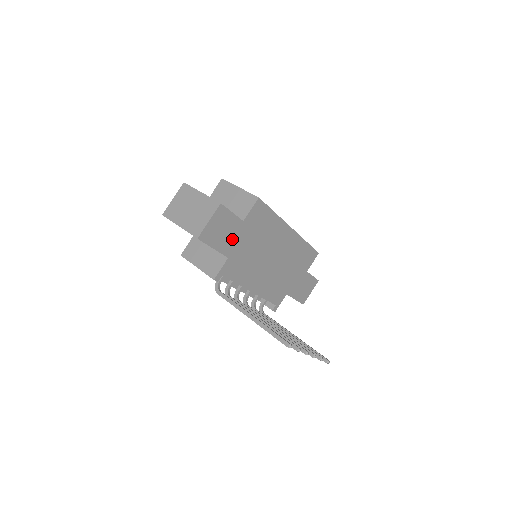
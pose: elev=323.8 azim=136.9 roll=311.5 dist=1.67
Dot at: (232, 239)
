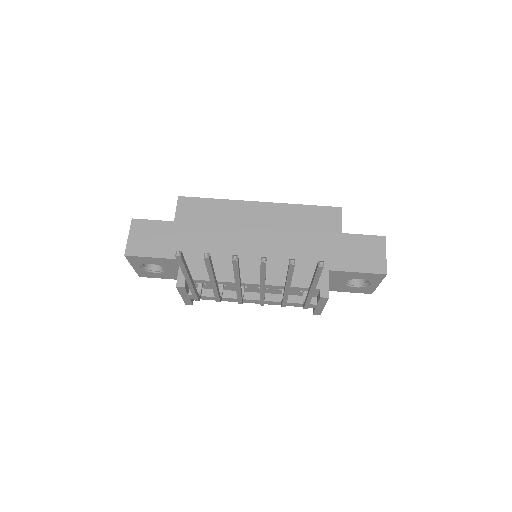
Dot at: (172, 241)
